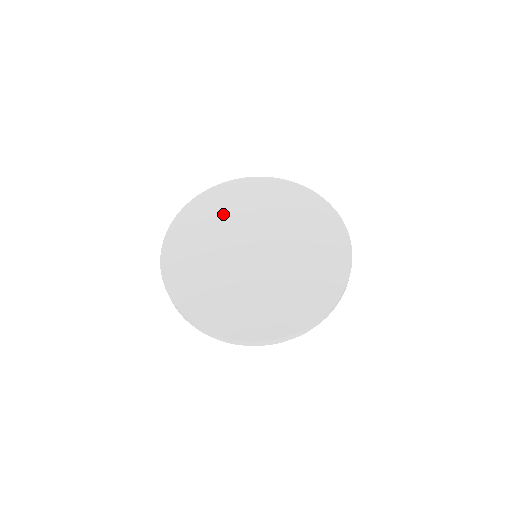
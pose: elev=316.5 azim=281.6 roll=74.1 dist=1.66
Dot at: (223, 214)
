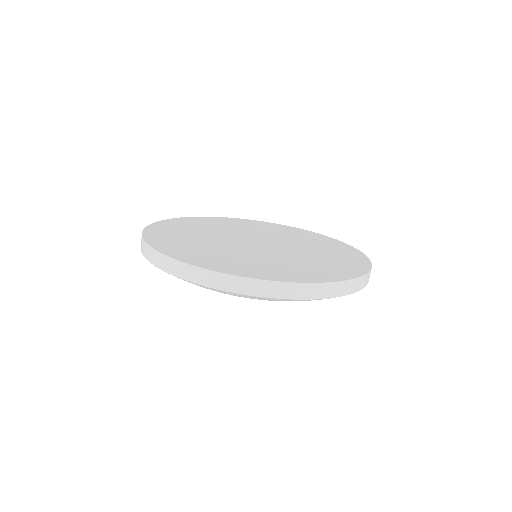
Dot at: (203, 228)
